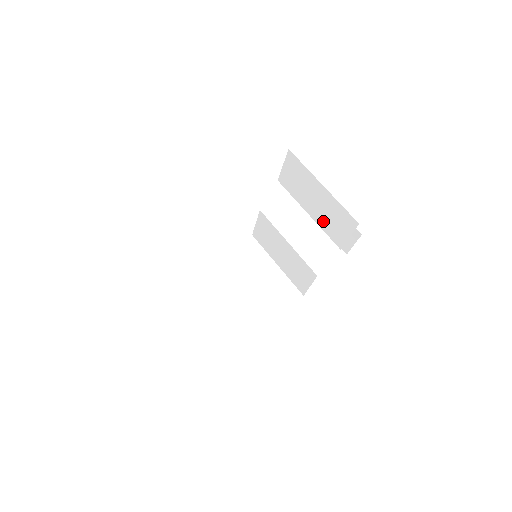
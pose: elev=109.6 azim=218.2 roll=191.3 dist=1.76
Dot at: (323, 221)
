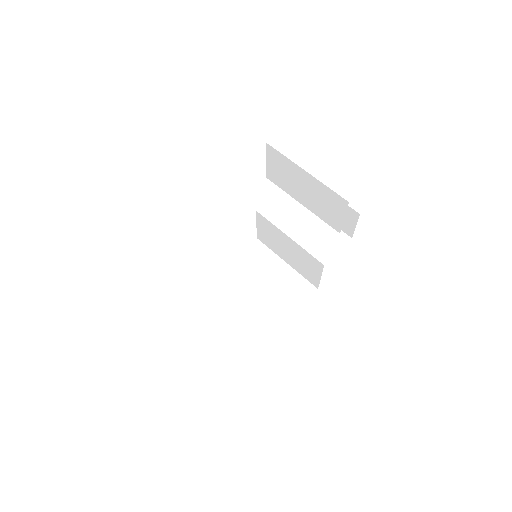
Dot at: (316, 208)
